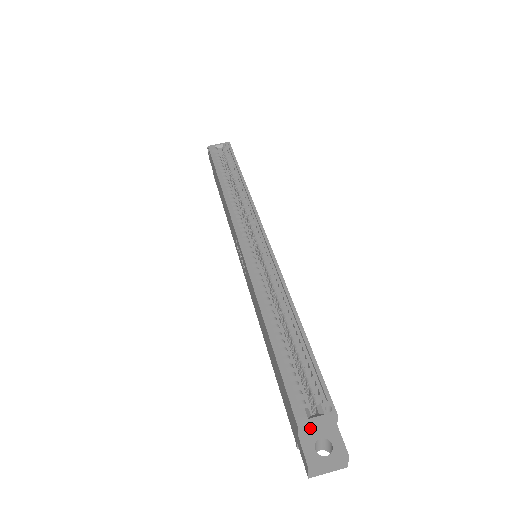
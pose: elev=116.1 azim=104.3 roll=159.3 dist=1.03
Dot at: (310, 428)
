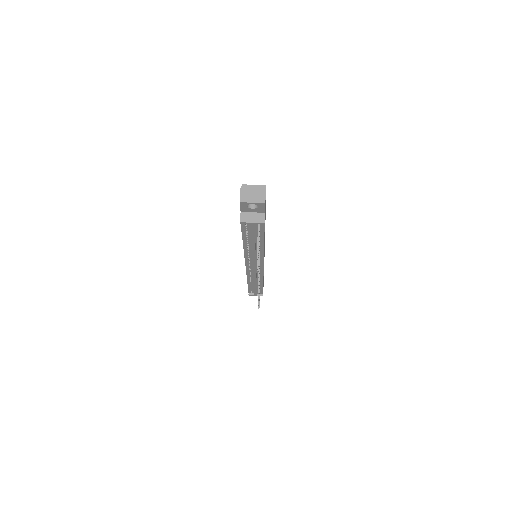
Dot at: occluded
